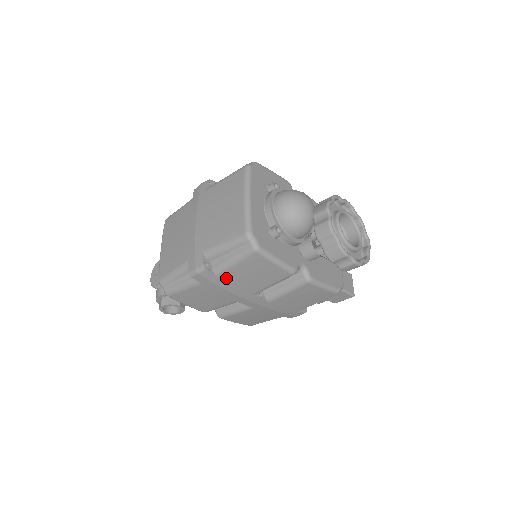
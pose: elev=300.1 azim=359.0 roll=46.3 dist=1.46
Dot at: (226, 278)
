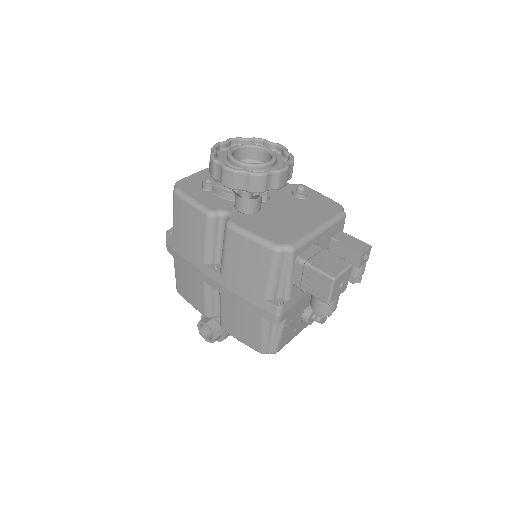
Dot at: (178, 240)
